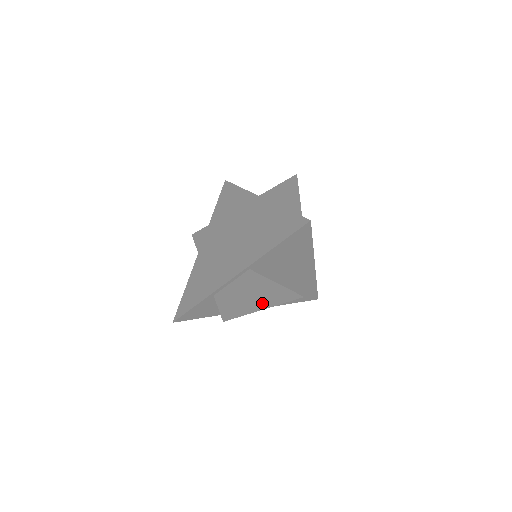
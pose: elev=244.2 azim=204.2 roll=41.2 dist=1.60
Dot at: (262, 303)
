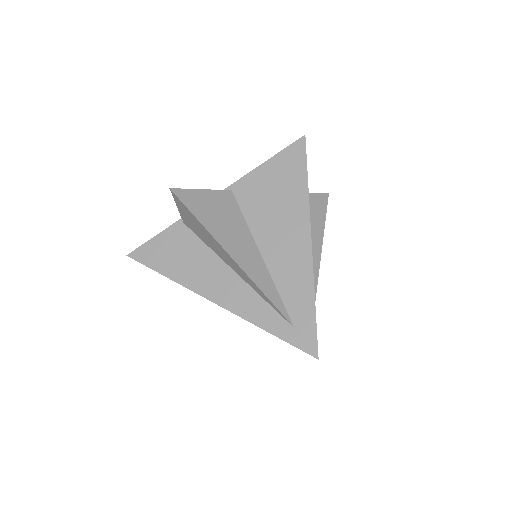
Dot at: (226, 240)
